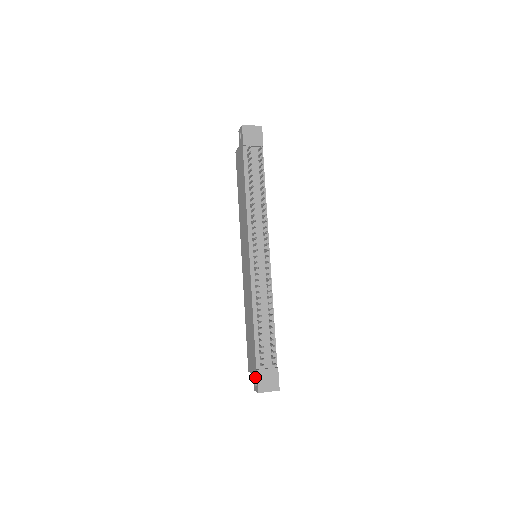
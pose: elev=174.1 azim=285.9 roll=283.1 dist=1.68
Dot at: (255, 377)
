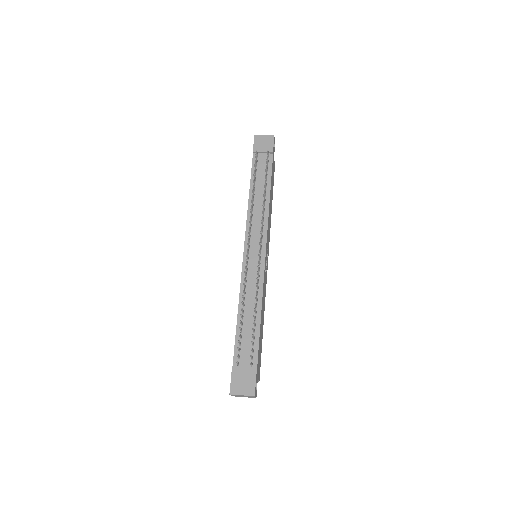
Dot at: occluded
